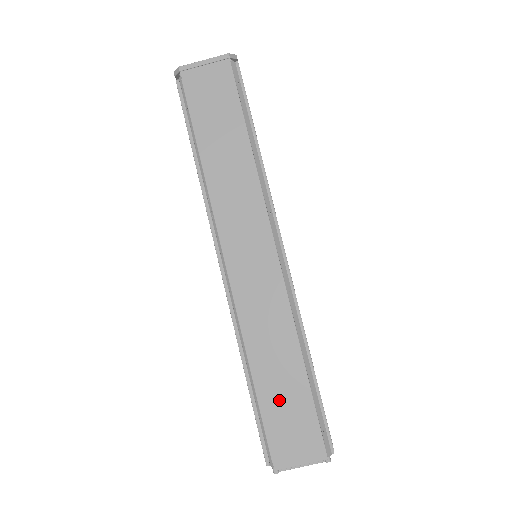
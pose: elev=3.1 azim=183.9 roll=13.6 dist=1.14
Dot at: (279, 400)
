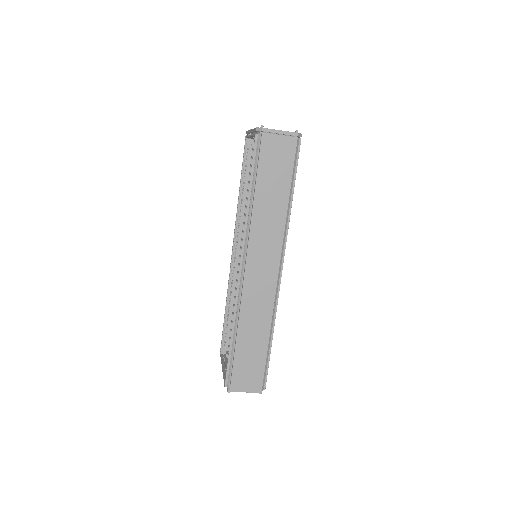
Dot at: (247, 356)
